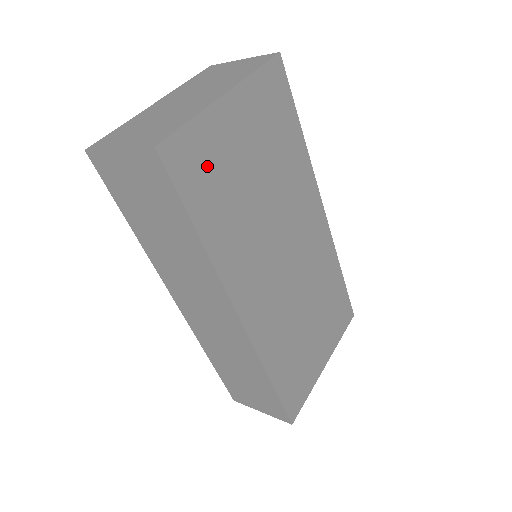
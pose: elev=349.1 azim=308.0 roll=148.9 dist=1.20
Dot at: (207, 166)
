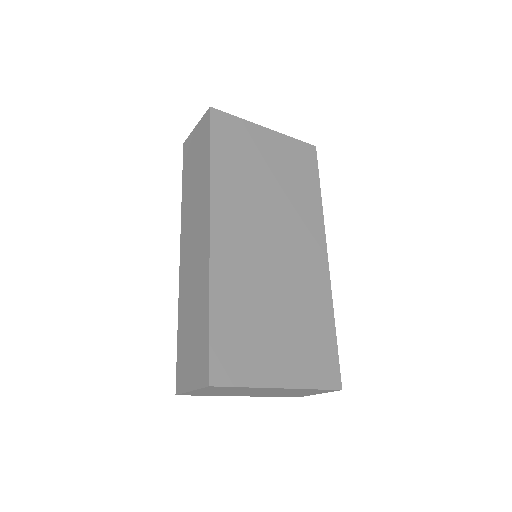
Dot at: (236, 139)
